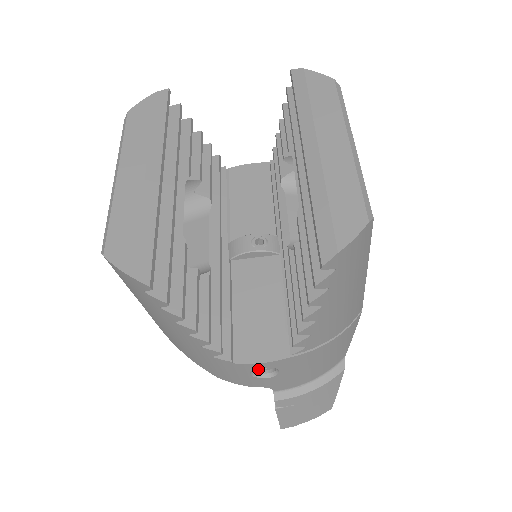
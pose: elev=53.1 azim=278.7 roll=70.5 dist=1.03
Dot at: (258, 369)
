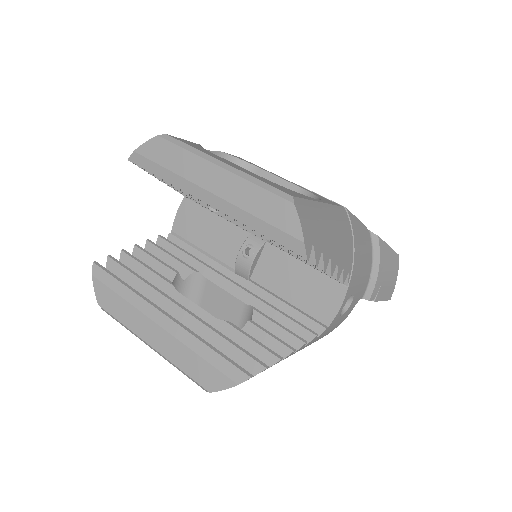
Dot at: occluded
